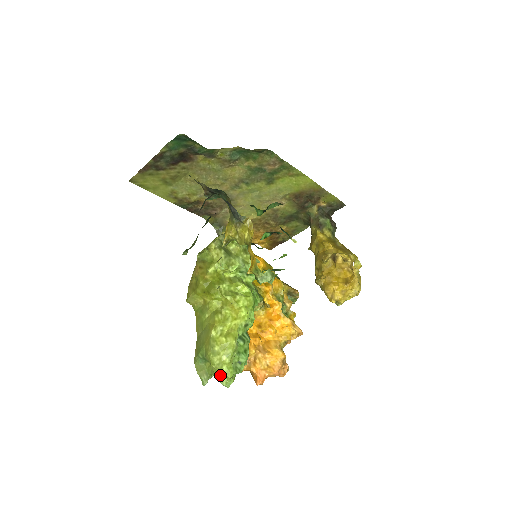
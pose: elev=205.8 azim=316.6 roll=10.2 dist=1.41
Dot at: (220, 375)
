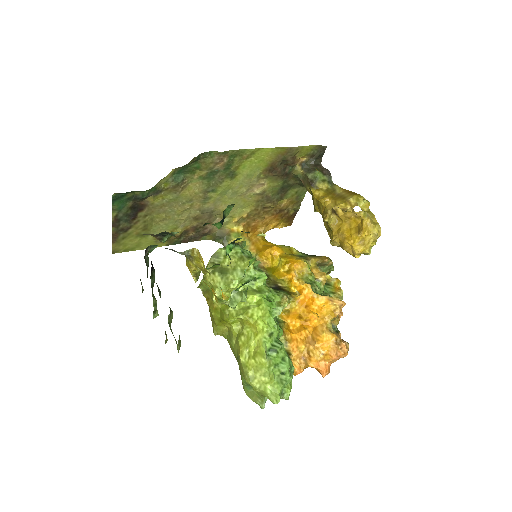
Dot at: (268, 396)
